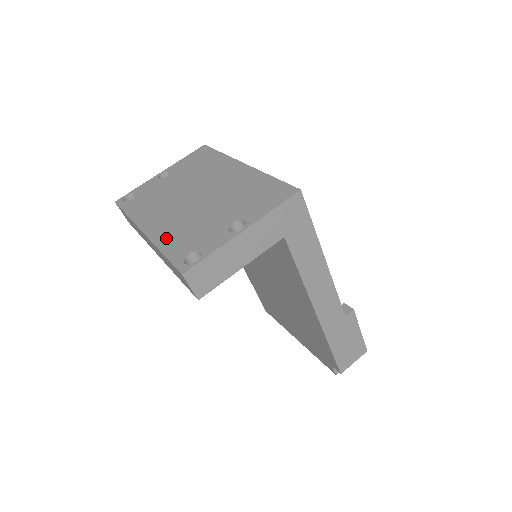
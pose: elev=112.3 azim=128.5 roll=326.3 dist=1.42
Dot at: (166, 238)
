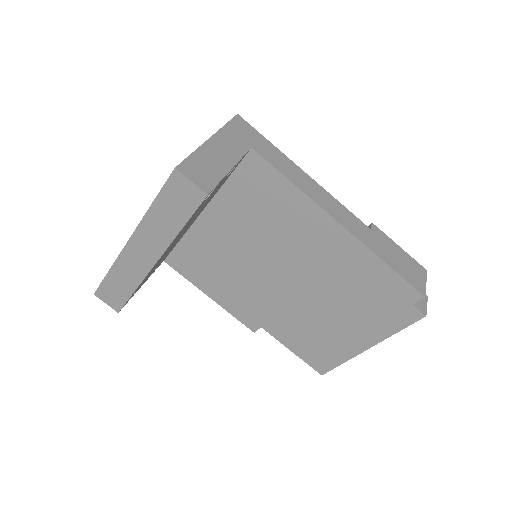
Dot at: occluded
